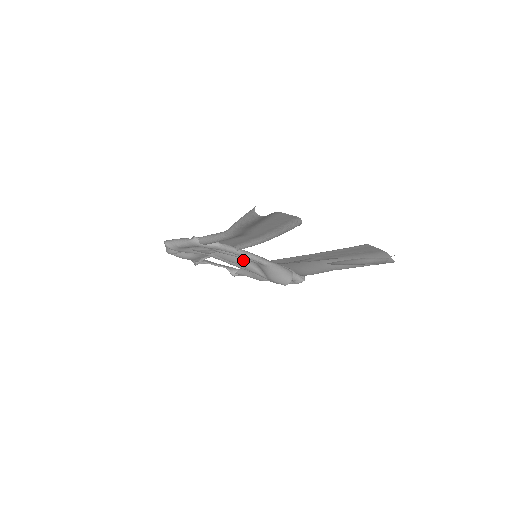
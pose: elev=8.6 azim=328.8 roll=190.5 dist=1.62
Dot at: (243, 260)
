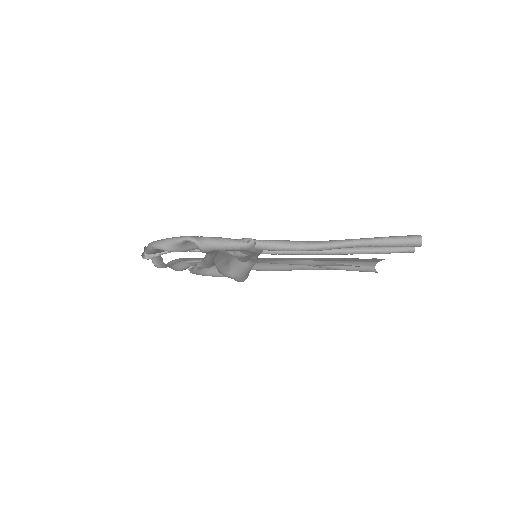
Dot at: (229, 258)
